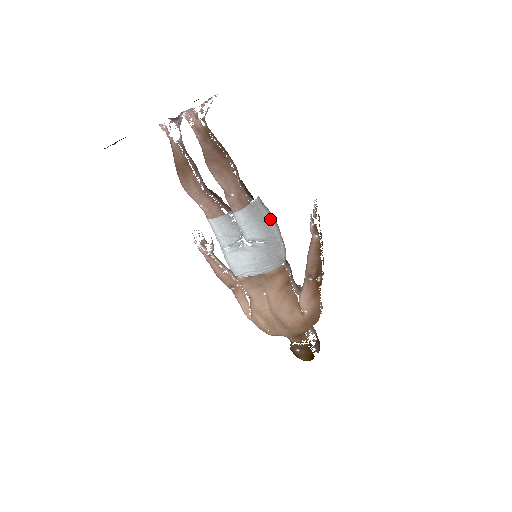
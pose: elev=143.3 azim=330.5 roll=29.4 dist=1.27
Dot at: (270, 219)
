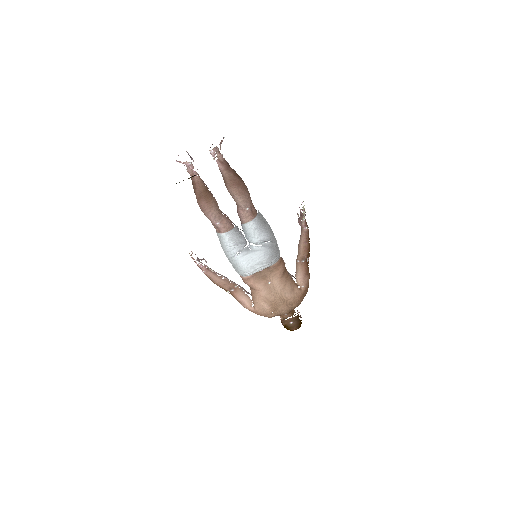
Dot at: (268, 224)
